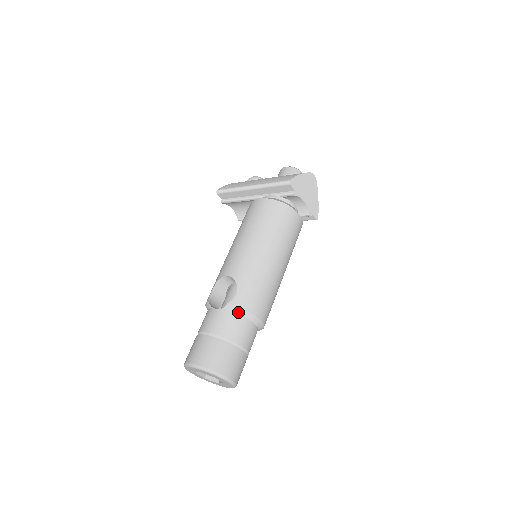
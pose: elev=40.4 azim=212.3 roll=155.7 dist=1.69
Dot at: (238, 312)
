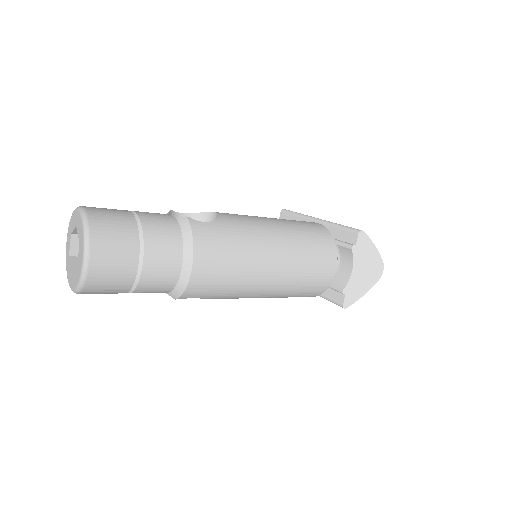
Dot at: (184, 233)
